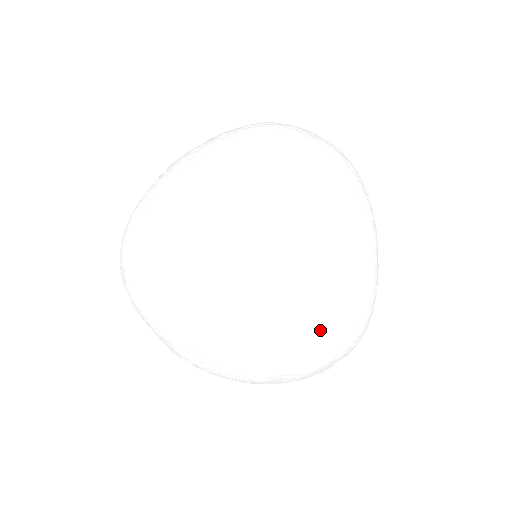
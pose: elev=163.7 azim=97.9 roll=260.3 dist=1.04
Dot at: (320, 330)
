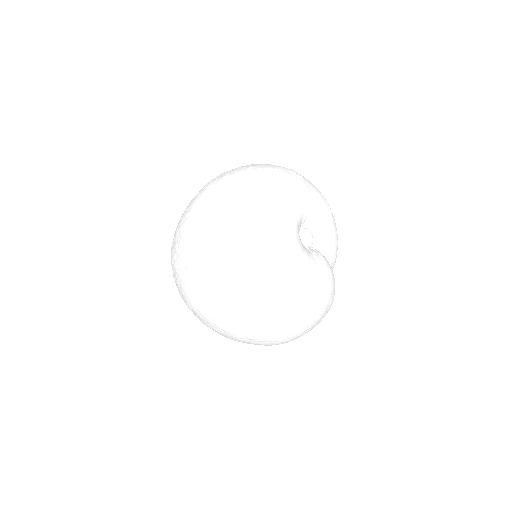
Dot at: (221, 277)
